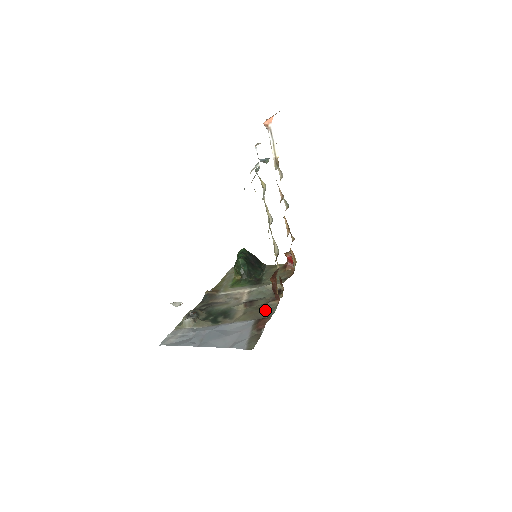
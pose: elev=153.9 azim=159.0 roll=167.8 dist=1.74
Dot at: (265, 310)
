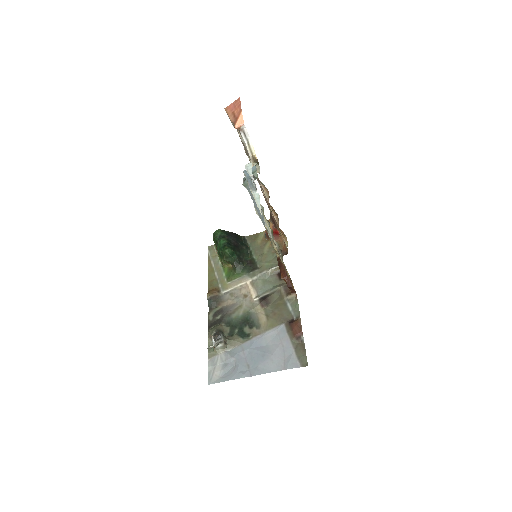
Dot at: (287, 308)
